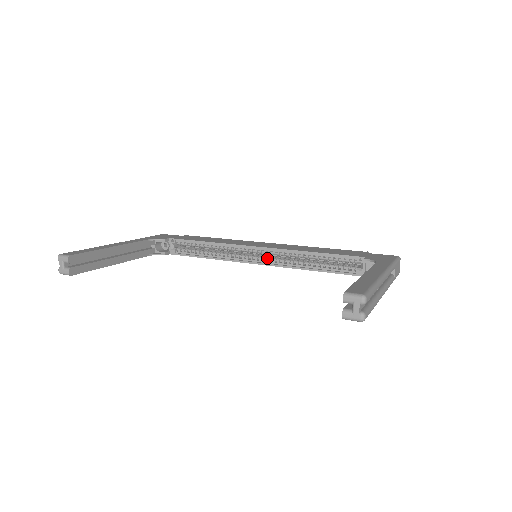
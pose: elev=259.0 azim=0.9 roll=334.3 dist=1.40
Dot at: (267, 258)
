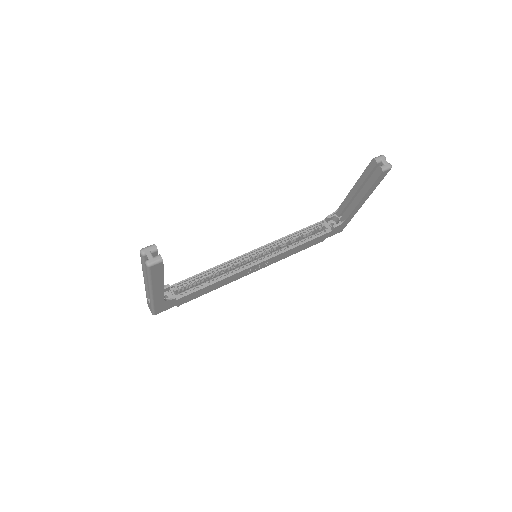
Dot at: (261, 259)
